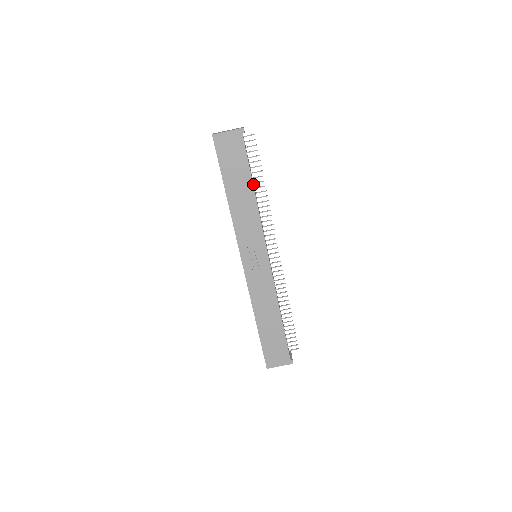
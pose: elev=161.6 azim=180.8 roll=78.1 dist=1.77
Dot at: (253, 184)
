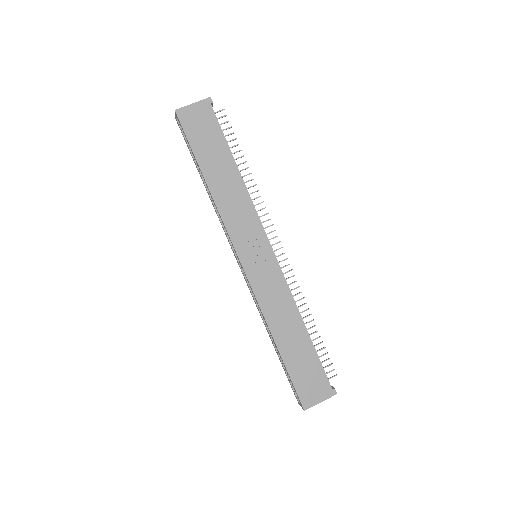
Dot at: occluded
